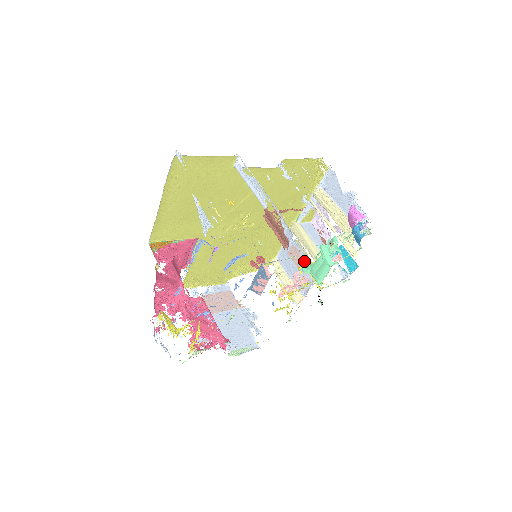
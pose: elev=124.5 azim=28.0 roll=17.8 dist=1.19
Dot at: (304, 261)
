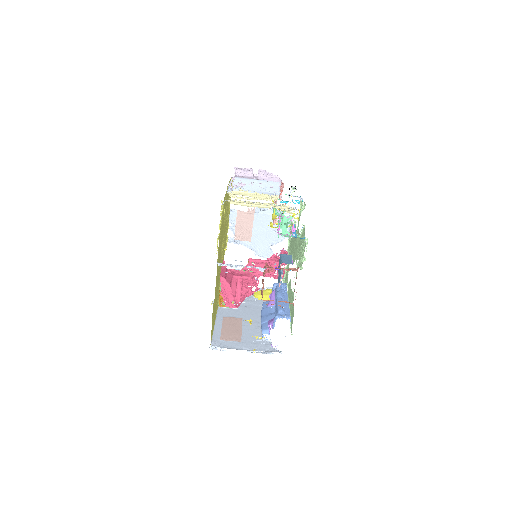
Dot at: occluded
